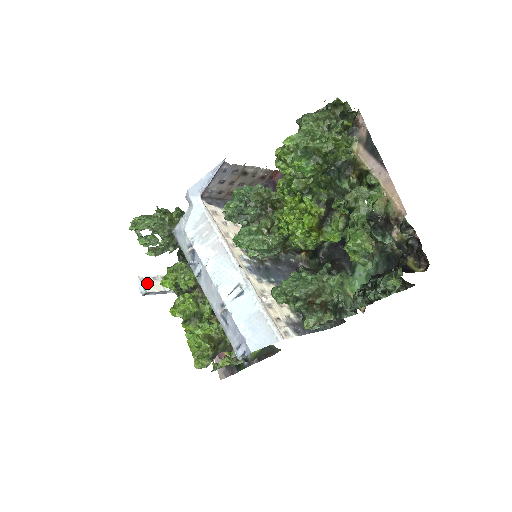
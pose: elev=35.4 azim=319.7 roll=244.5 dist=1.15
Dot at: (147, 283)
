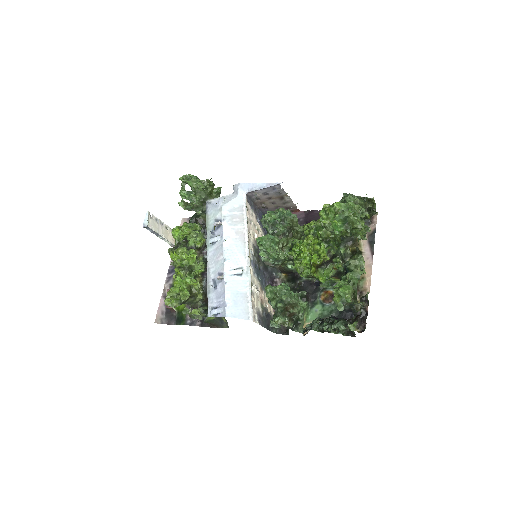
Dot at: (151, 220)
